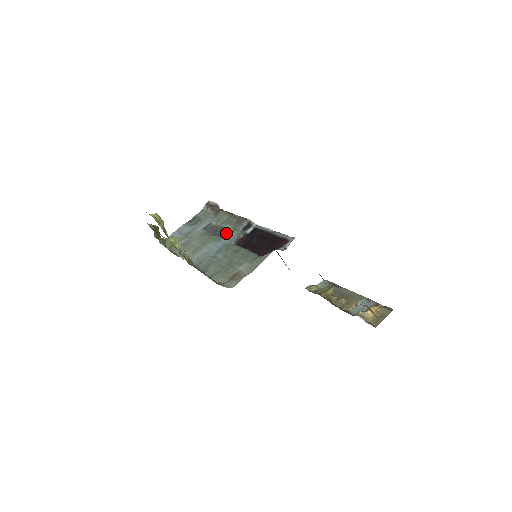
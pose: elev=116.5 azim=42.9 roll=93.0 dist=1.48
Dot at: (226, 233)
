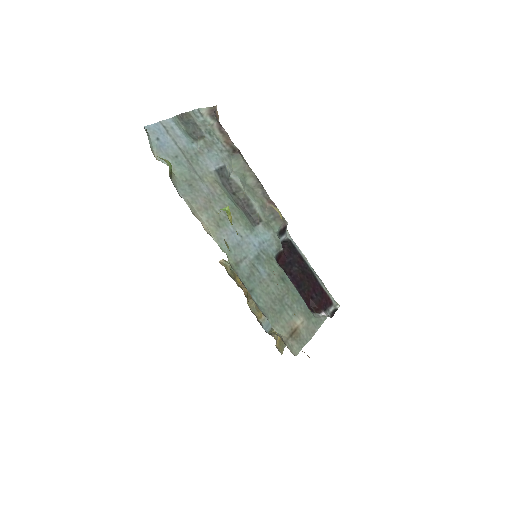
Dot at: (257, 220)
